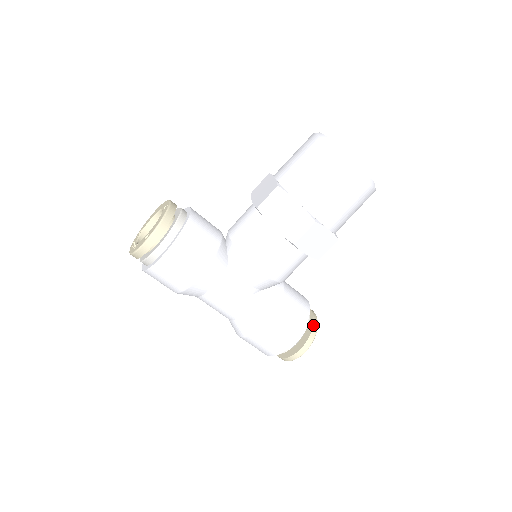
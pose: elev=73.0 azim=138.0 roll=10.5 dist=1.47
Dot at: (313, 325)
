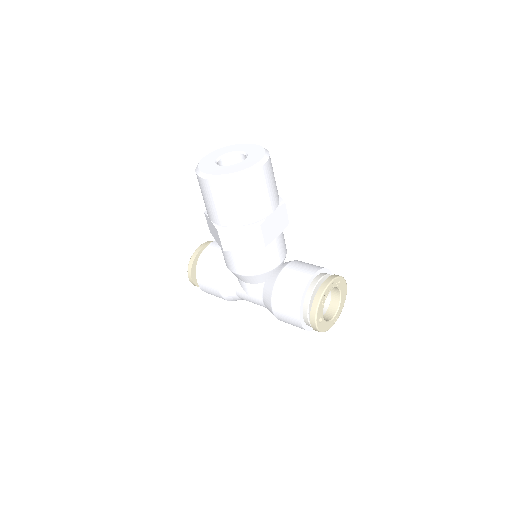
Dot at: (315, 297)
